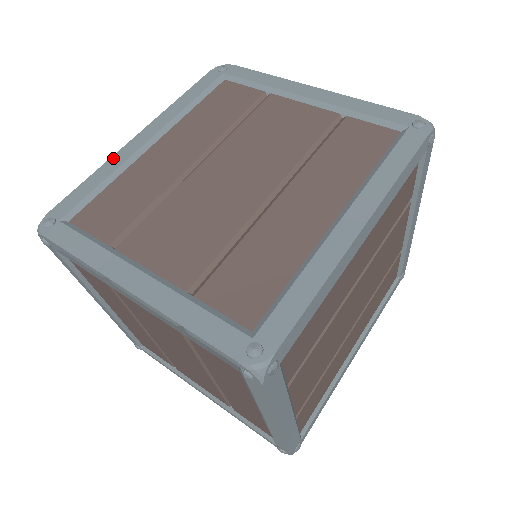
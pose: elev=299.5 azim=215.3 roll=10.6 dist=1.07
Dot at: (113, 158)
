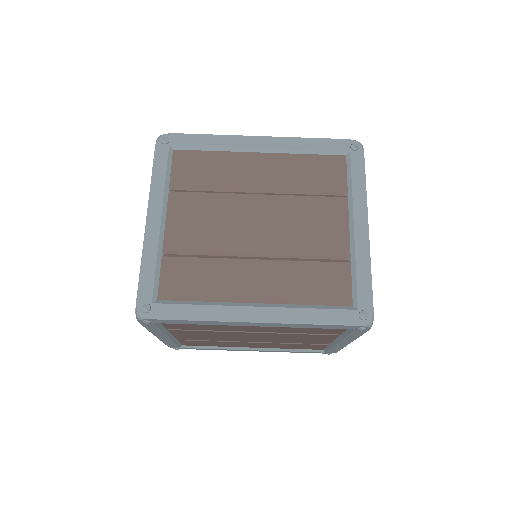
Dot at: (232, 137)
